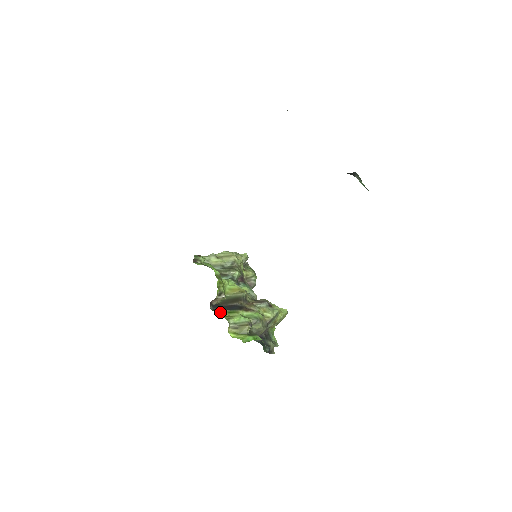
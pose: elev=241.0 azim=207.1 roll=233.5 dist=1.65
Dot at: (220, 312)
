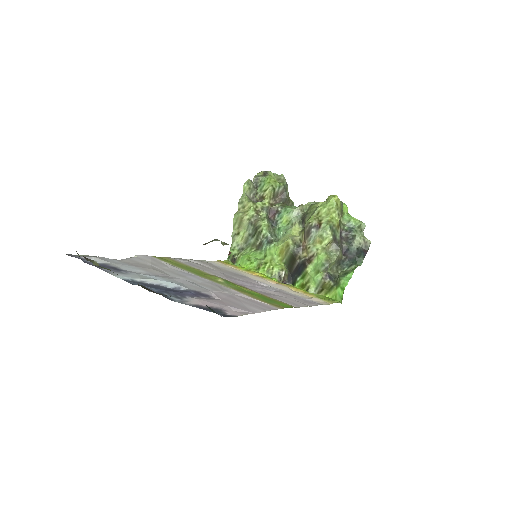
Dot at: (298, 285)
